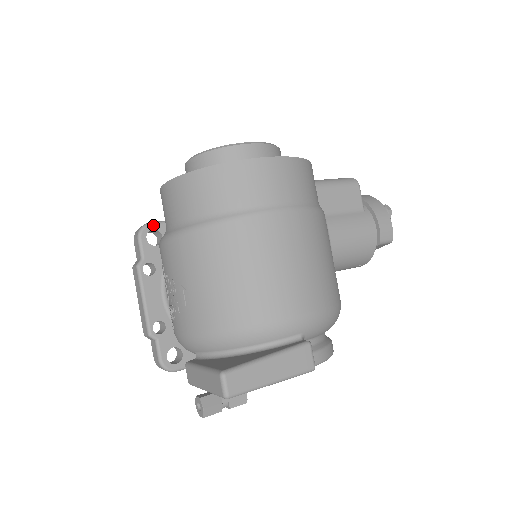
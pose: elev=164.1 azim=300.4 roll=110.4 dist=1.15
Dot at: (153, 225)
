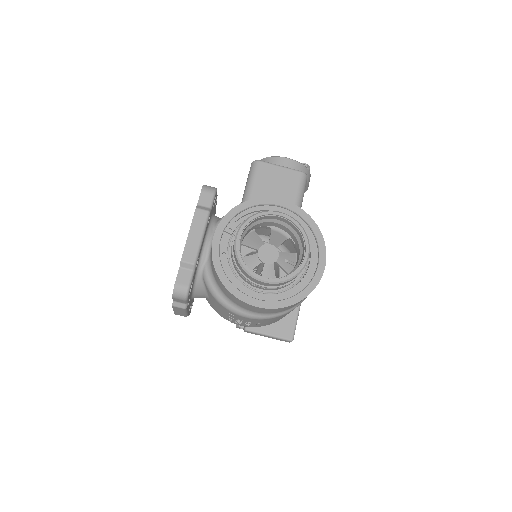
Dot at: occluded
